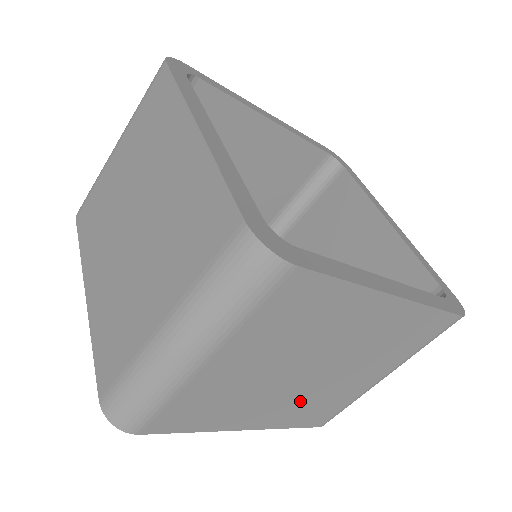
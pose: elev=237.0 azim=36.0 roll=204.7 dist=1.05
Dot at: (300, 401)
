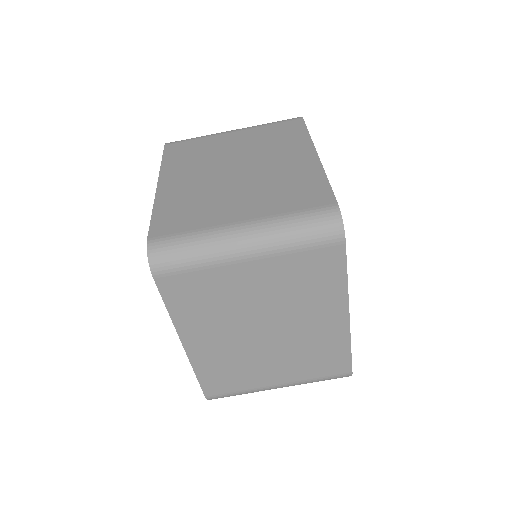
Dot at: (231, 354)
